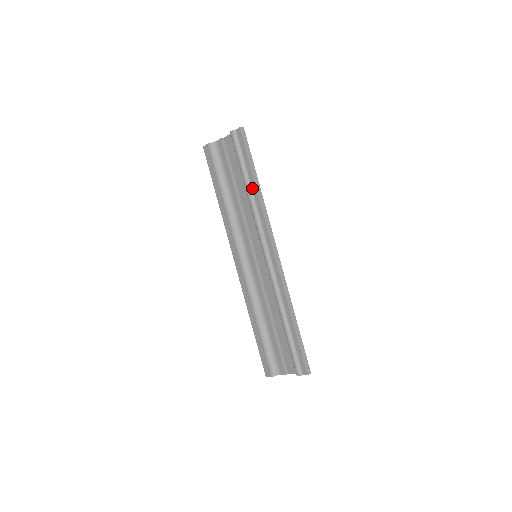
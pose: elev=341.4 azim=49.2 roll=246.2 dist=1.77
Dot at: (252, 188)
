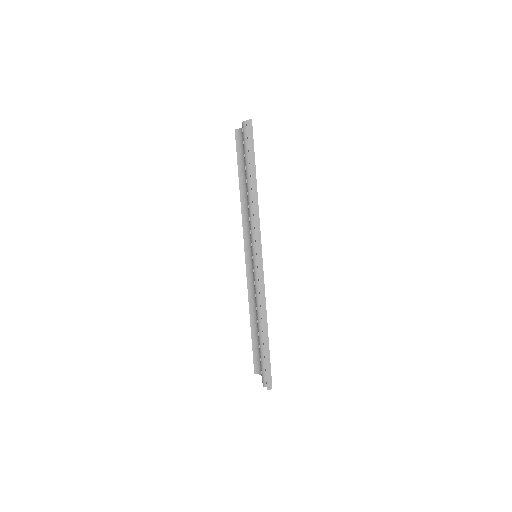
Dot at: occluded
